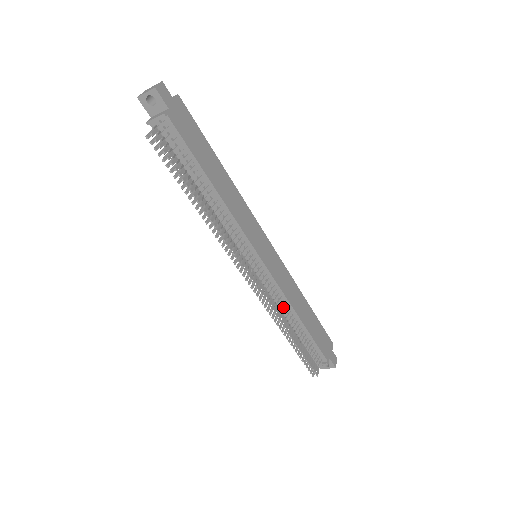
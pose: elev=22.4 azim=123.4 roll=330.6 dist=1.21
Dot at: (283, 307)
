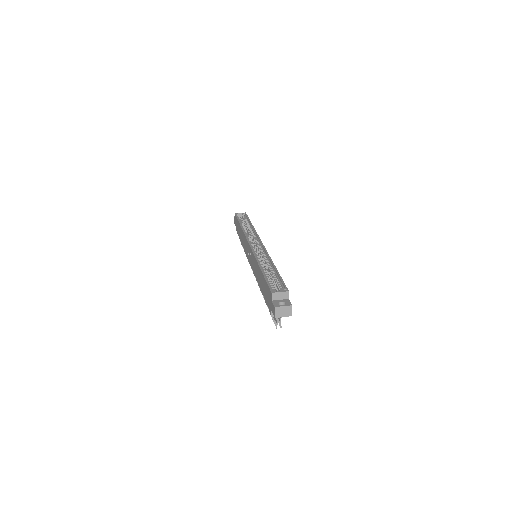
Dot at: occluded
